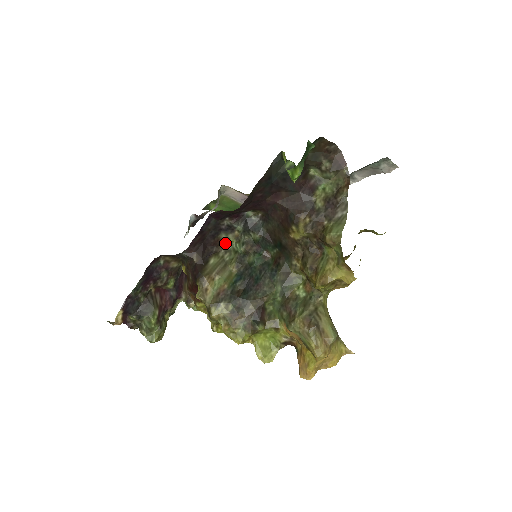
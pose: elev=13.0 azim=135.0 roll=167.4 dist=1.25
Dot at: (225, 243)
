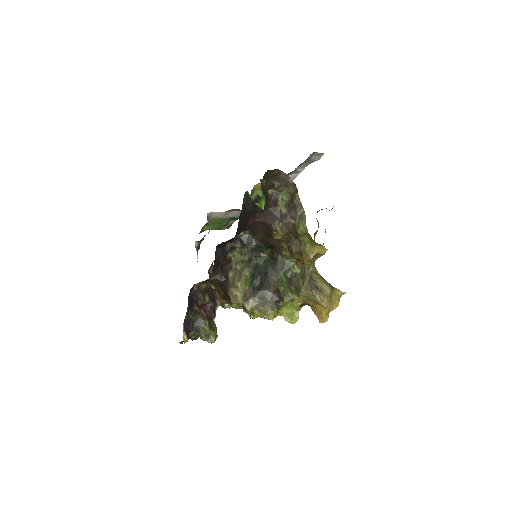
Dot at: (233, 259)
